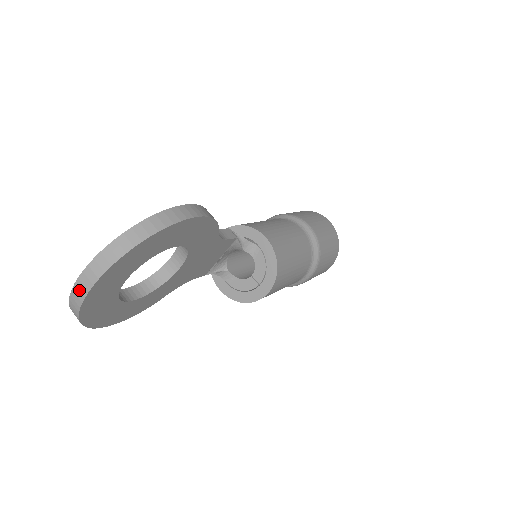
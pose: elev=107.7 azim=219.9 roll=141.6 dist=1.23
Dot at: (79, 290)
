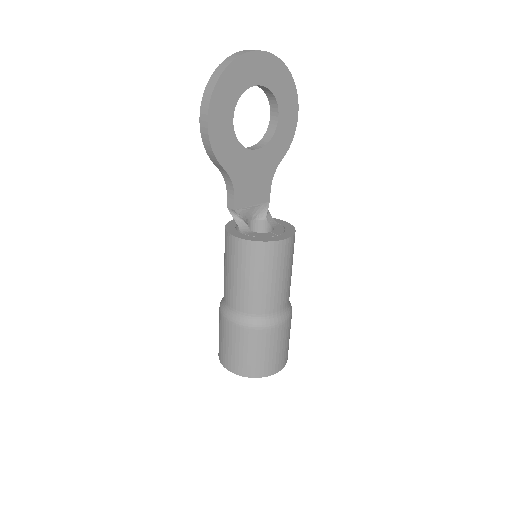
Dot at: (250, 50)
